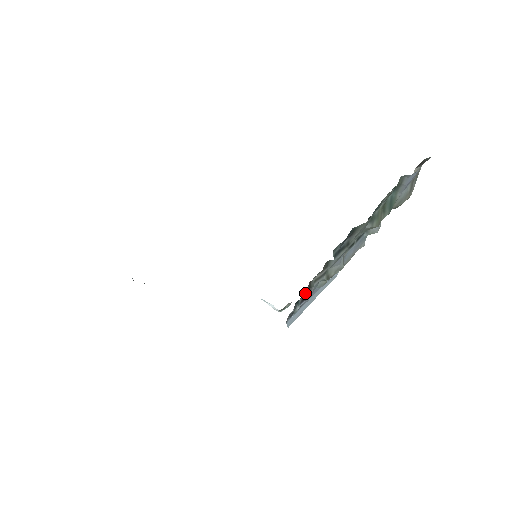
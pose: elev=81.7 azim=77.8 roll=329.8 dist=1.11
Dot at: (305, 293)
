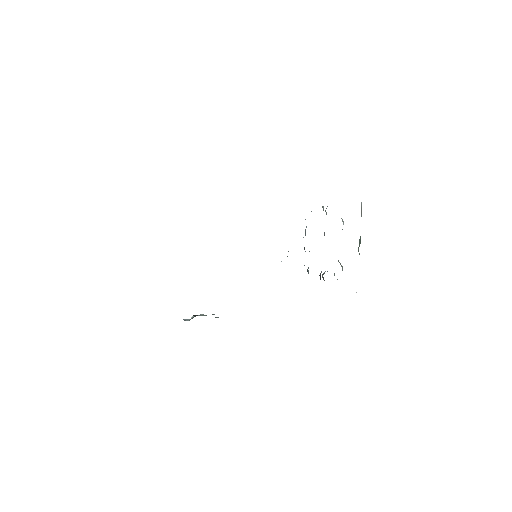
Dot at: occluded
